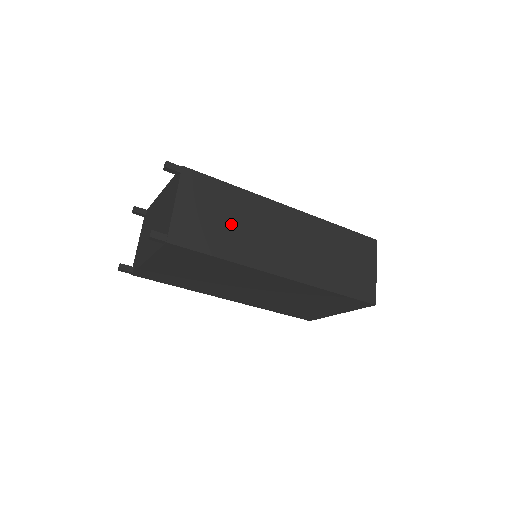
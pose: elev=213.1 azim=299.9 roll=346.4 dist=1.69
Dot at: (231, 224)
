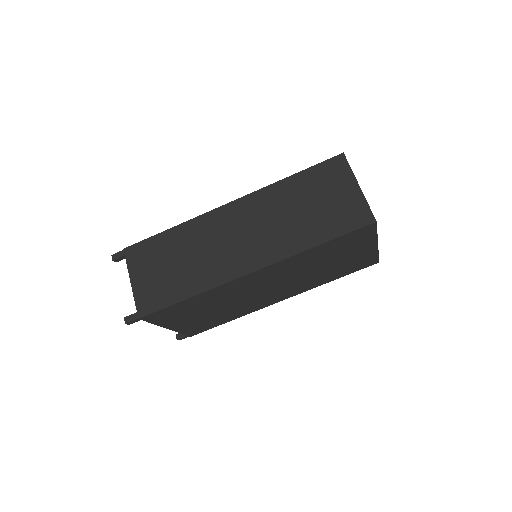
Dot at: (182, 263)
